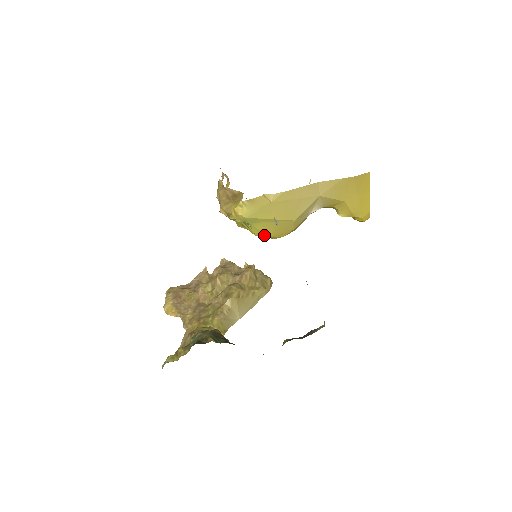
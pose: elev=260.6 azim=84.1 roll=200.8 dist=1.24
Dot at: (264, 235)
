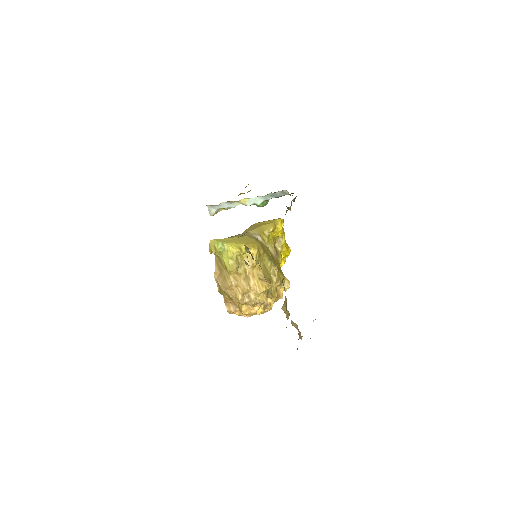
Dot at: (241, 246)
